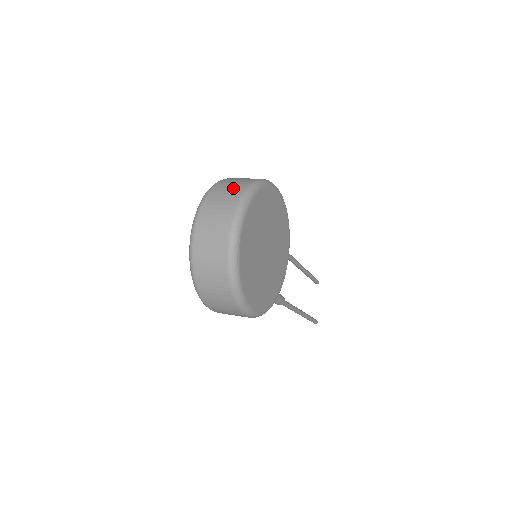
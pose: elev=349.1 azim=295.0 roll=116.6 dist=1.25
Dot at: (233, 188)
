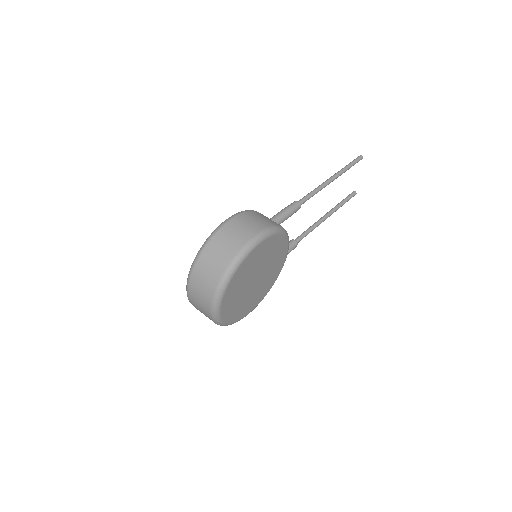
Dot at: (211, 274)
